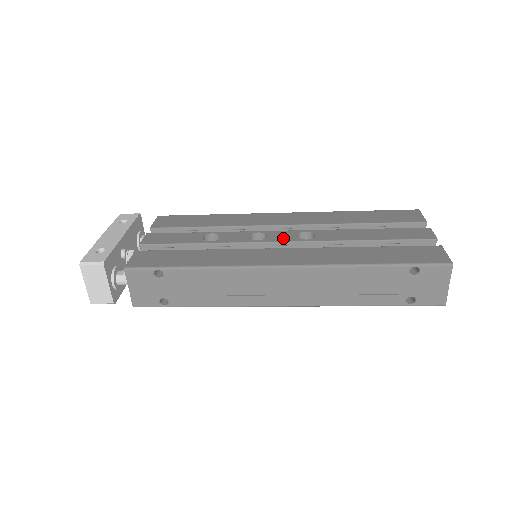
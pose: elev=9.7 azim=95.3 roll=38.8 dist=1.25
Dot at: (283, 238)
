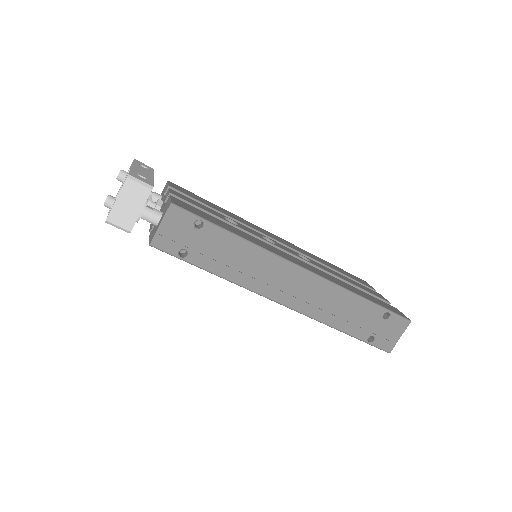
Dot at: (289, 251)
